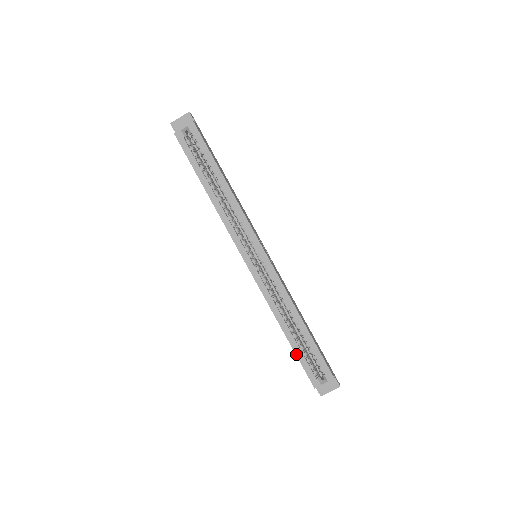
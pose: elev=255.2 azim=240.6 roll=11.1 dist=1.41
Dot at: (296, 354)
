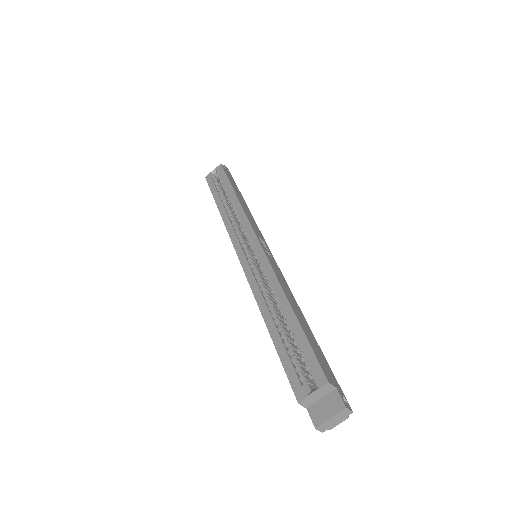
Dot at: (278, 352)
